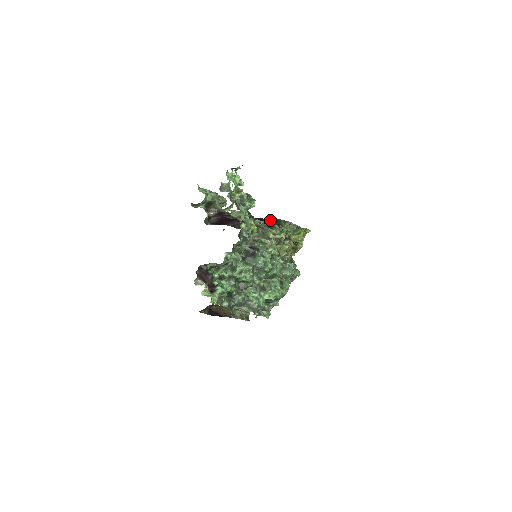
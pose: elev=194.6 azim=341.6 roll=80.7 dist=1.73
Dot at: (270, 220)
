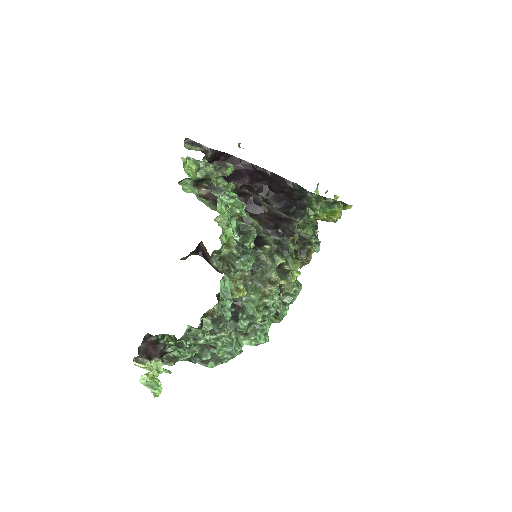
Dot at: (298, 185)
